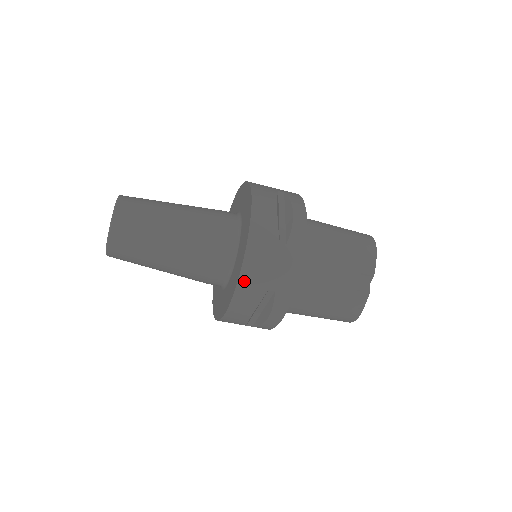
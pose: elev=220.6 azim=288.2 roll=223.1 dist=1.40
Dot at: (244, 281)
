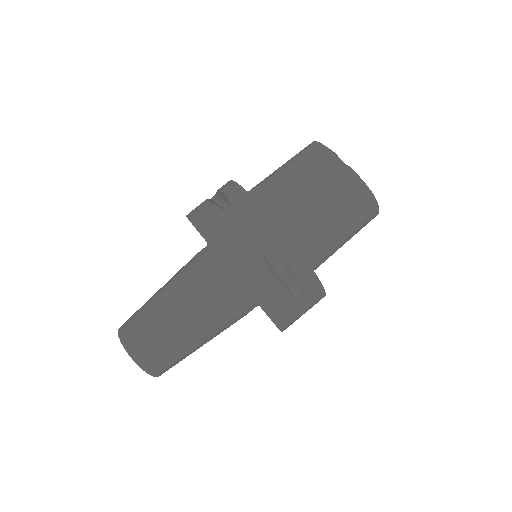
Dot at: (232, 262)
